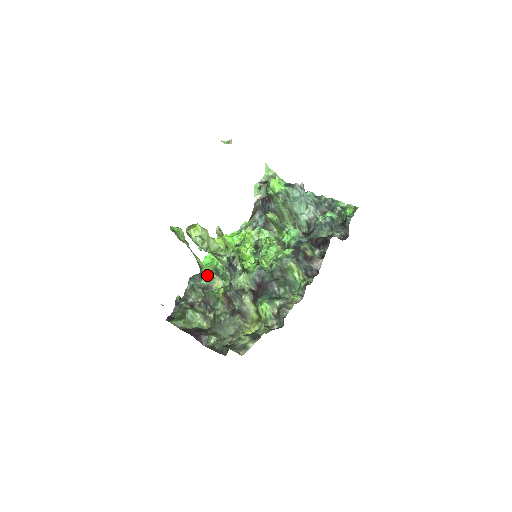
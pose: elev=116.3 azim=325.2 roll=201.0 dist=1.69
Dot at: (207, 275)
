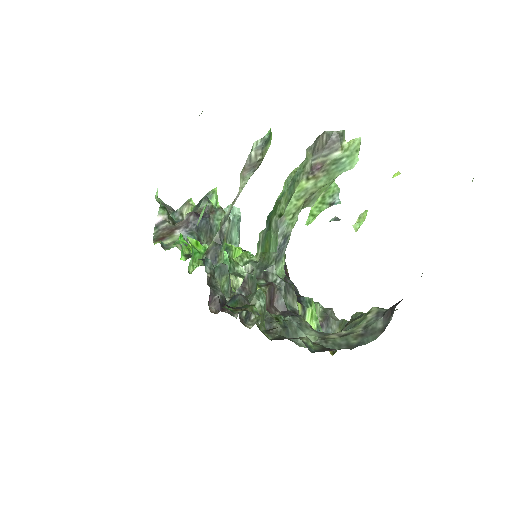
Dot at: (222, 261)
